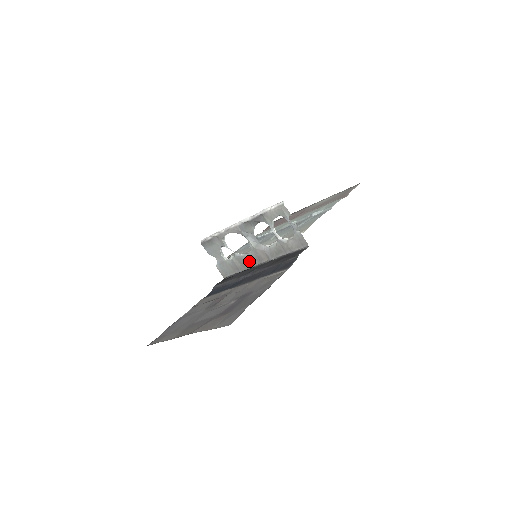
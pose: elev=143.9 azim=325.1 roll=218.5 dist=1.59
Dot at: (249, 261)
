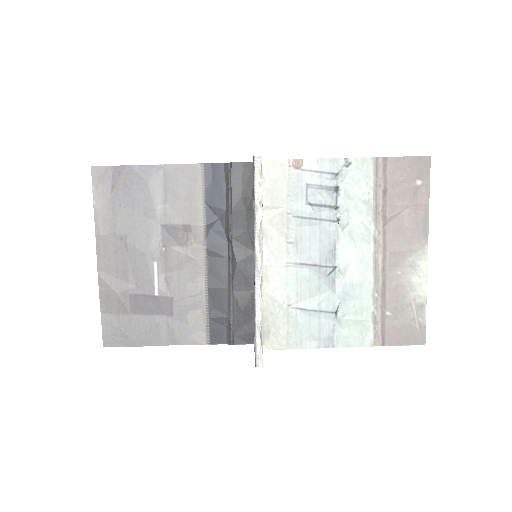
Dot at: occluded
